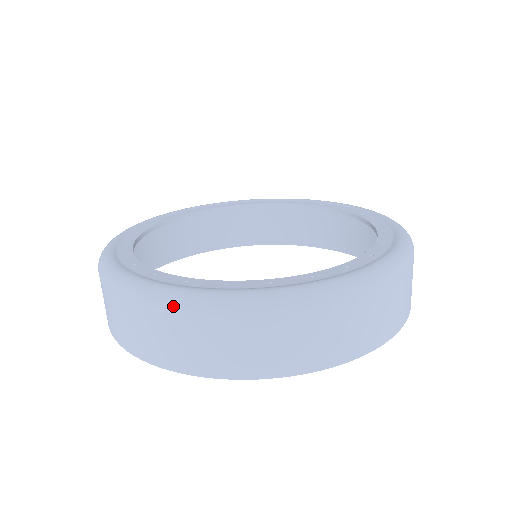
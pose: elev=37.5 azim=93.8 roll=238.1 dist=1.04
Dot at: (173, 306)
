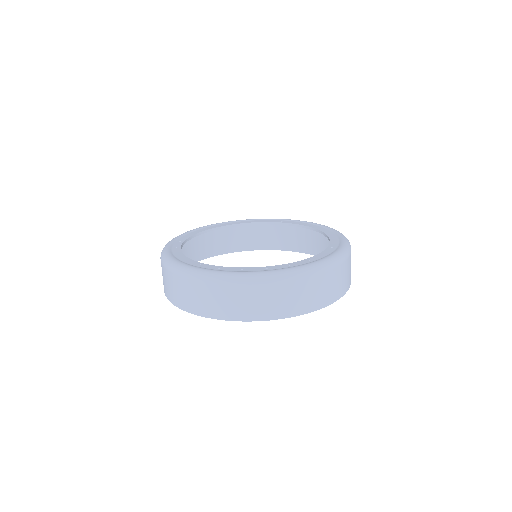
Dot at: (214, 281)
